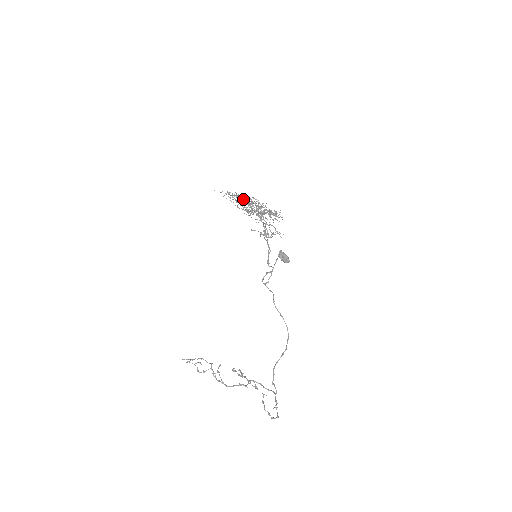
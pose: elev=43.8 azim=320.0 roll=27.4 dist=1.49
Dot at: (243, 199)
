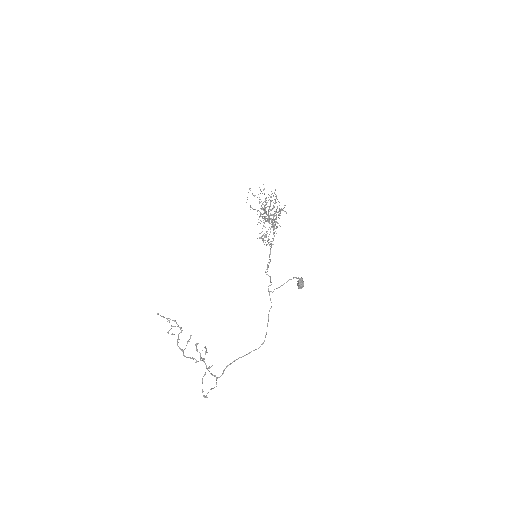
Dot at: occluded
